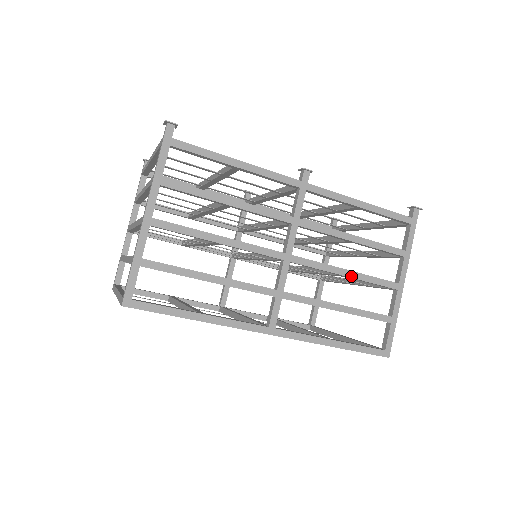
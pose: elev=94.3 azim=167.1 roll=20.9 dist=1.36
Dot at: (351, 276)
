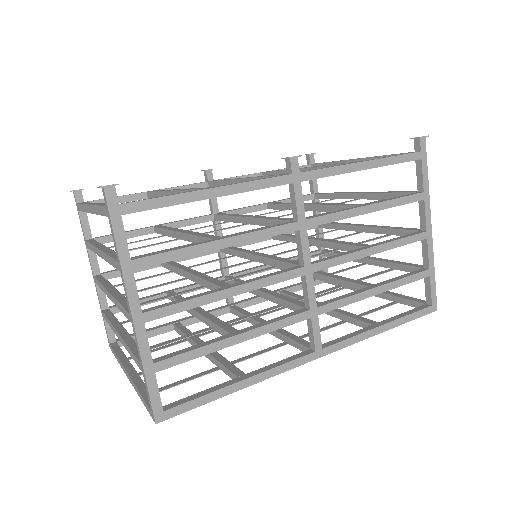
Dot at: (378, 251)
